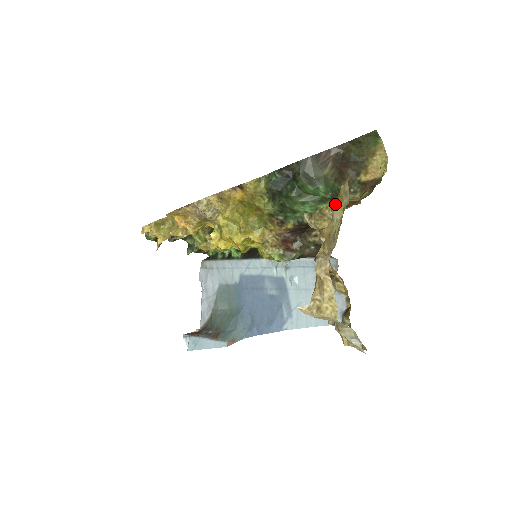
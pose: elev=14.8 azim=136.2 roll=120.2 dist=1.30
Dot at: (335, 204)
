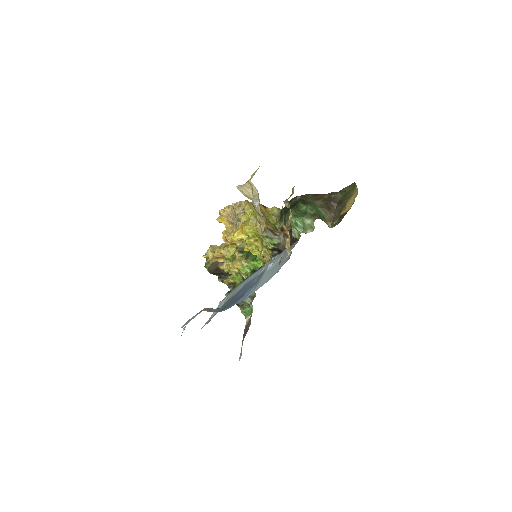
Dot at: occluded
